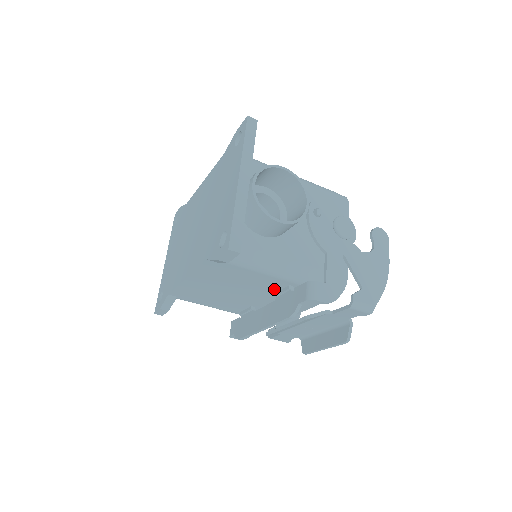
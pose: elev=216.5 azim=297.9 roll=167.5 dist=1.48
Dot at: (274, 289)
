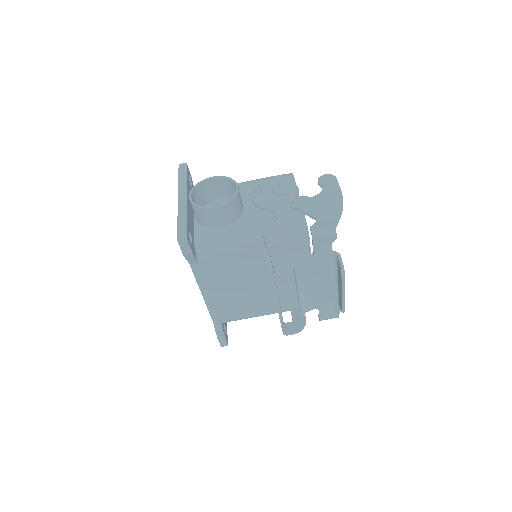
Dot at: (262, 264)
